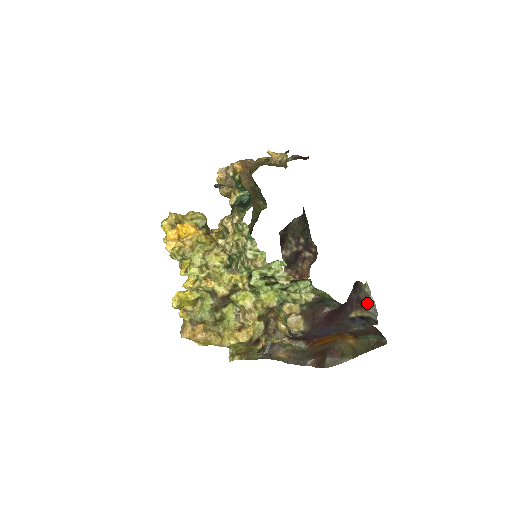
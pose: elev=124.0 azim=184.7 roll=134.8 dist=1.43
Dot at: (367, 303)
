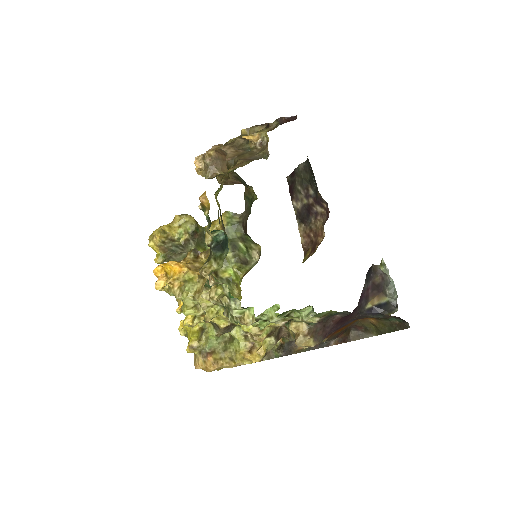
Dot at: (385, 284)
